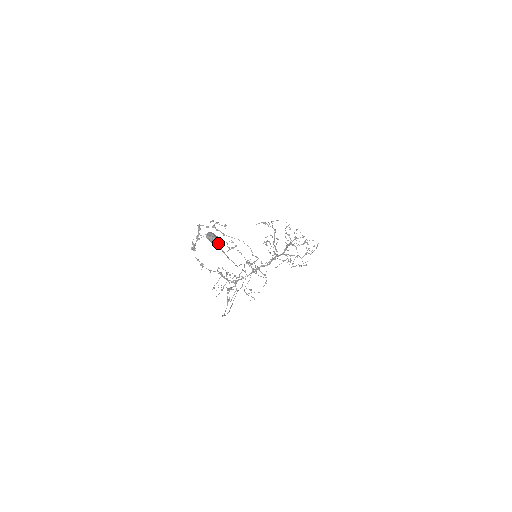
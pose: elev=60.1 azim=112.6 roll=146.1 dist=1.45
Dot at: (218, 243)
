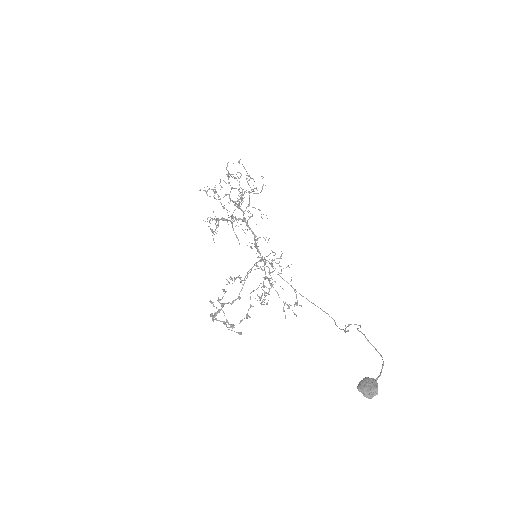
Dot at: (377, 385)
